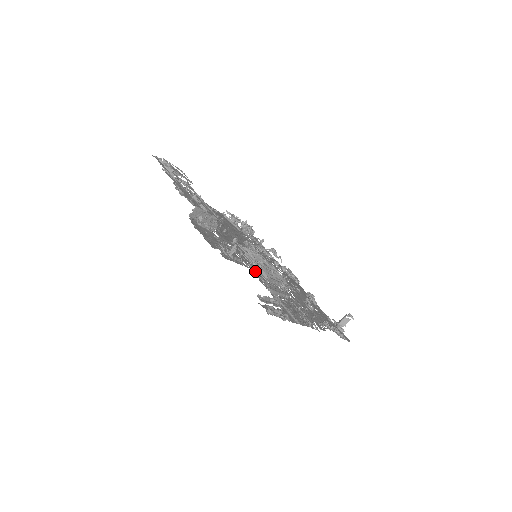
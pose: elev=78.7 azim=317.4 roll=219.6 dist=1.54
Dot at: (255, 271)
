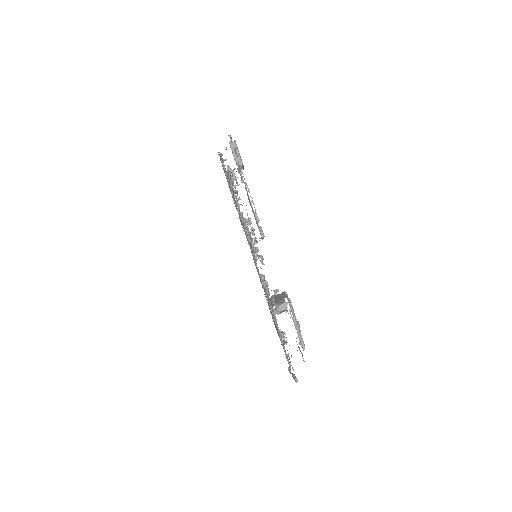
Dot at: occluded
